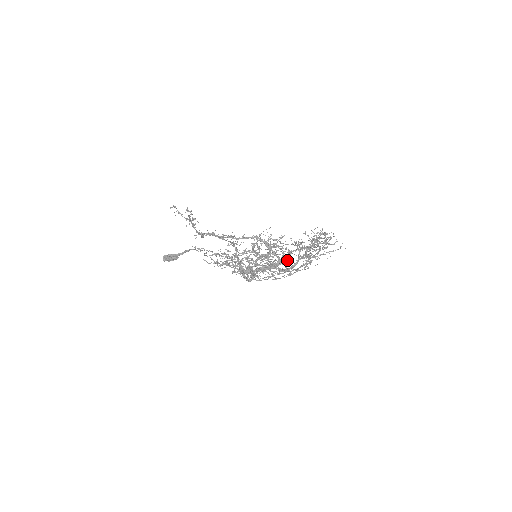
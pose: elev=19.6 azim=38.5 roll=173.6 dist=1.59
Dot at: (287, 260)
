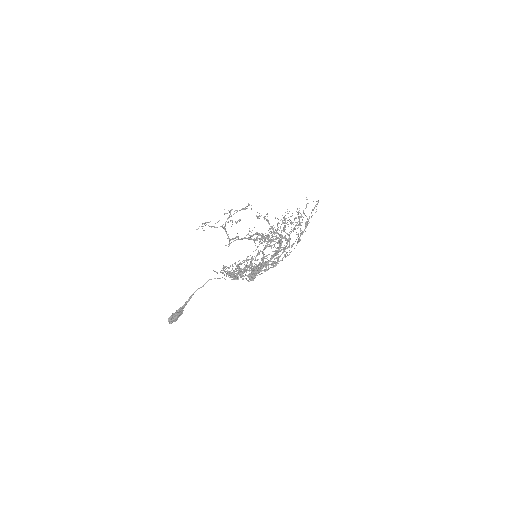
Dot at: occluded
